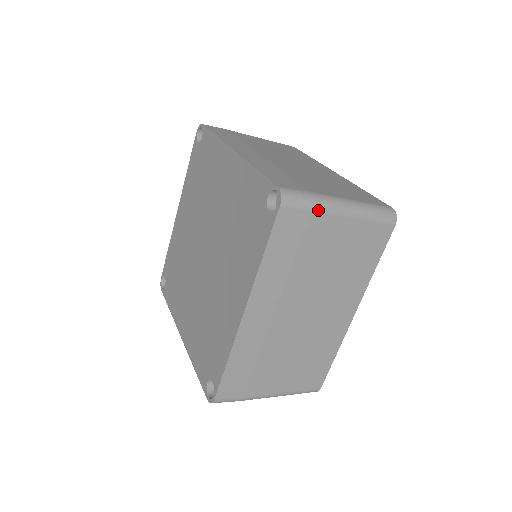
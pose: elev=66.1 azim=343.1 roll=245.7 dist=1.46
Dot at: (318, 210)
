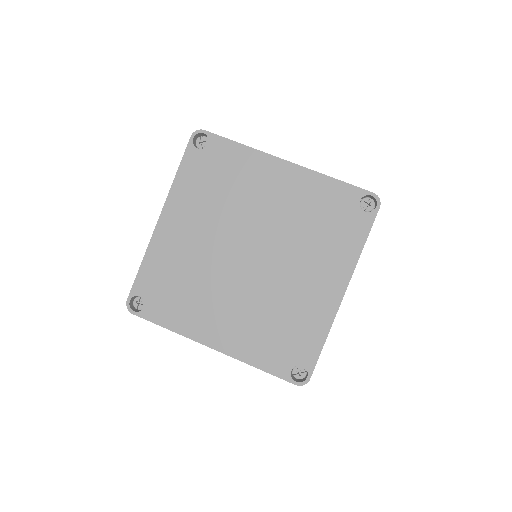
Dot at: occluded
